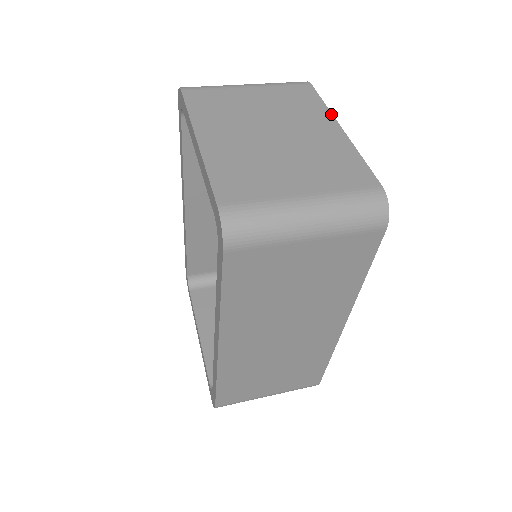
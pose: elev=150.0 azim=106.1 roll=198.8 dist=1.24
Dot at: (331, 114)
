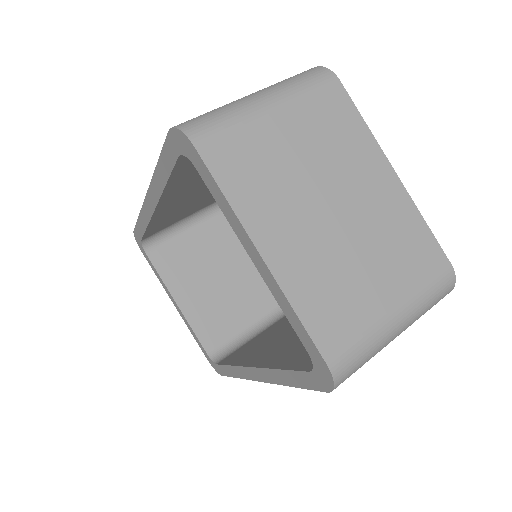
Dot at: (378, 145)
